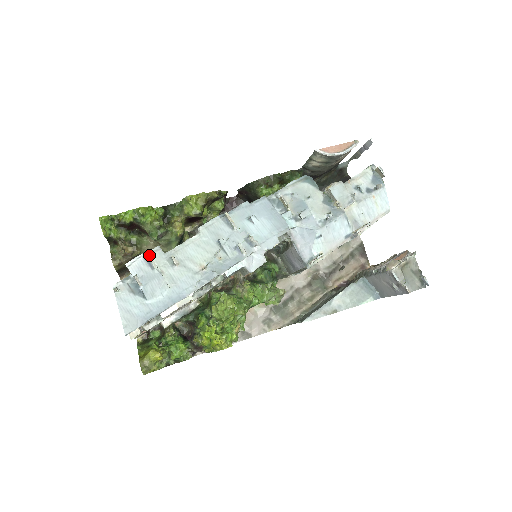
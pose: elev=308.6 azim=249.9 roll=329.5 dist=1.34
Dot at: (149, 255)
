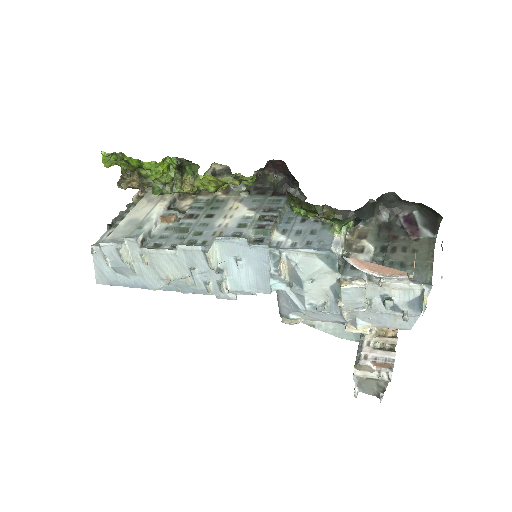
Dot at: (119, 251)
